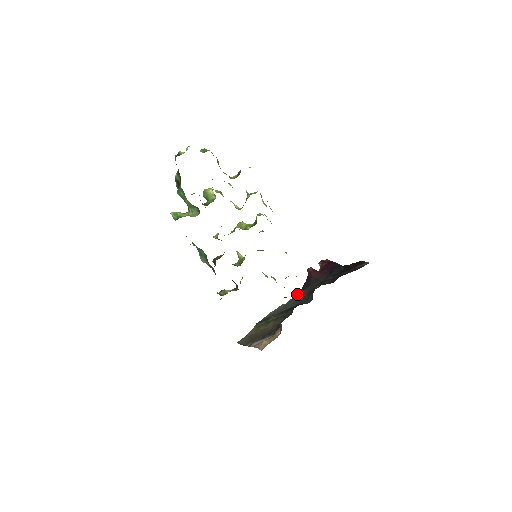
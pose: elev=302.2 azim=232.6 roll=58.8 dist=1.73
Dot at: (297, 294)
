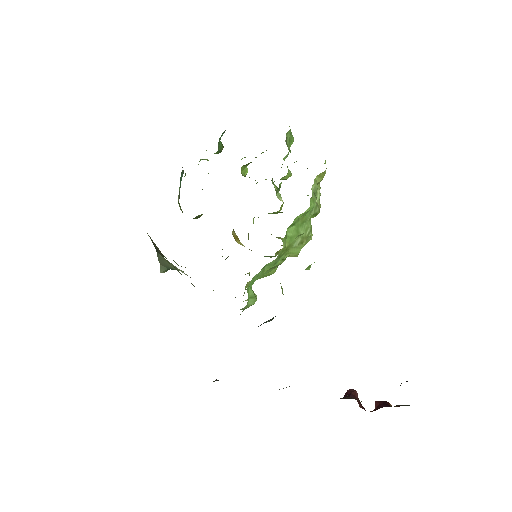
Dot at: occluded
